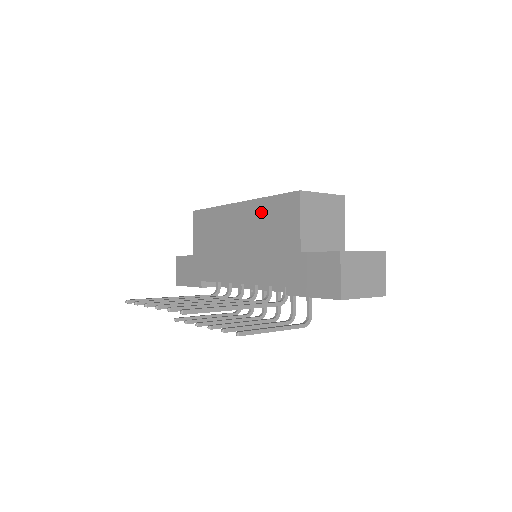
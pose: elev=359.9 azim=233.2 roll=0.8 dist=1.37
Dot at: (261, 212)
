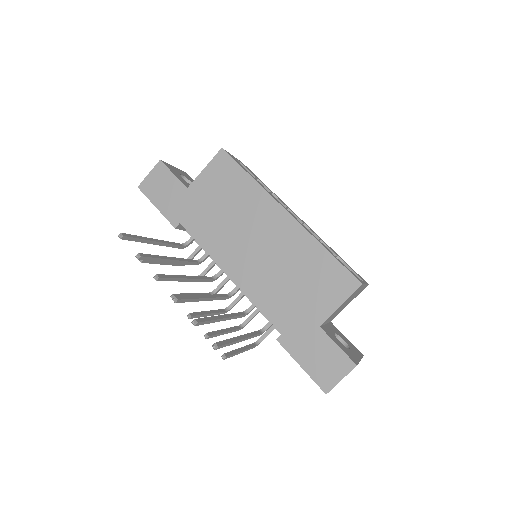
Dot at: (308, 252)
